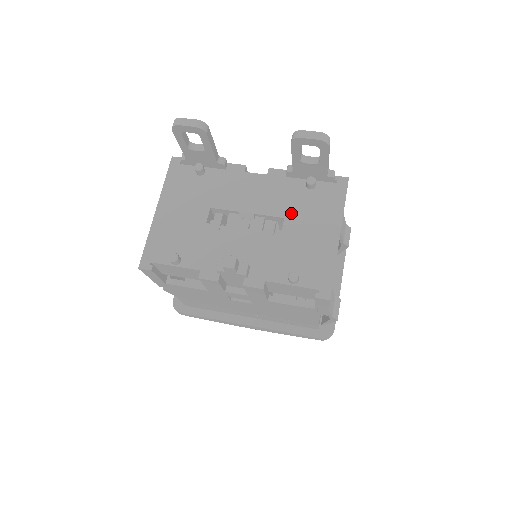
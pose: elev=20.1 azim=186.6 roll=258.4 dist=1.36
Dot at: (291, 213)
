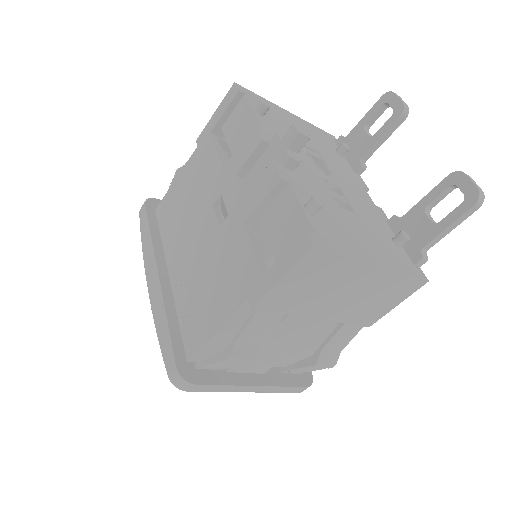
Dot at: (363, 220)
